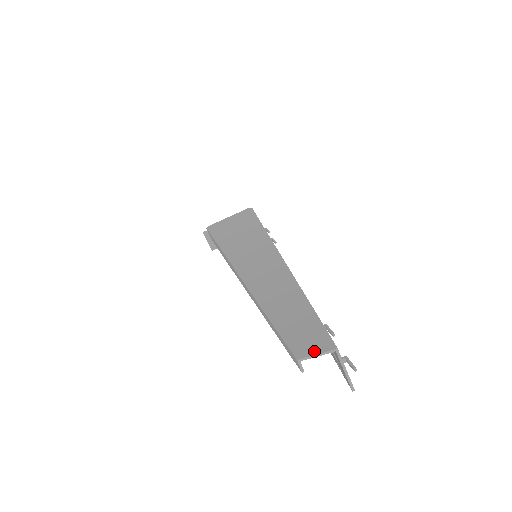
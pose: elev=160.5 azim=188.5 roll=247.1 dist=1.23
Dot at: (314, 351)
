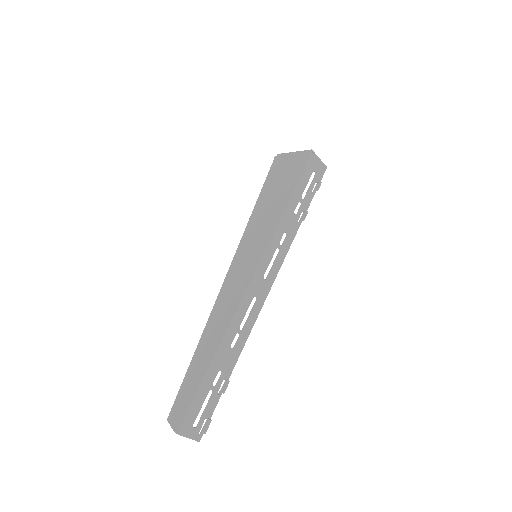
Dot at: (172, 423)
